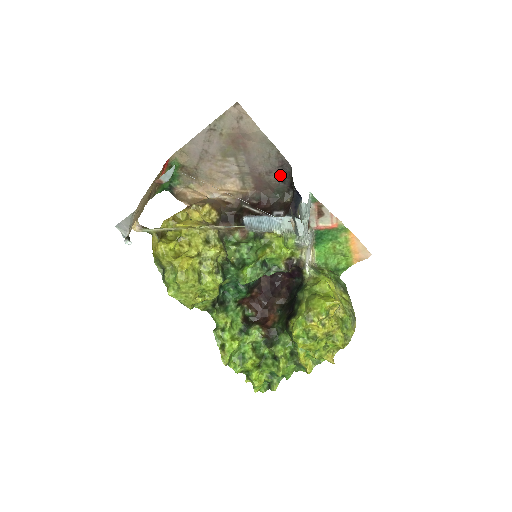
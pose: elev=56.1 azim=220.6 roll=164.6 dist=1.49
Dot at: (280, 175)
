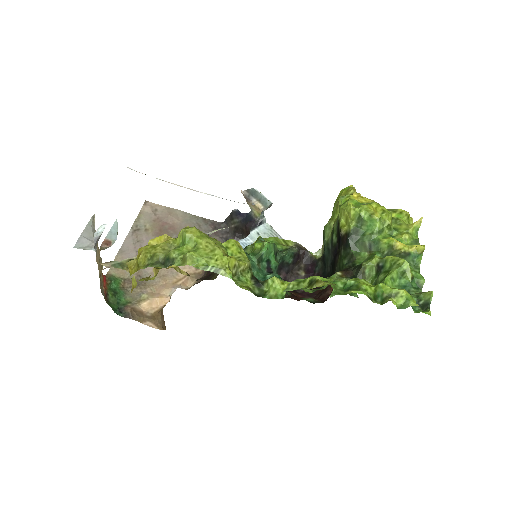
Dot at: (220, 236)
